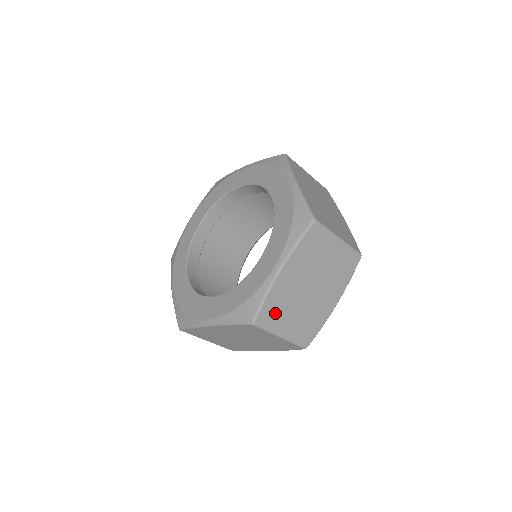
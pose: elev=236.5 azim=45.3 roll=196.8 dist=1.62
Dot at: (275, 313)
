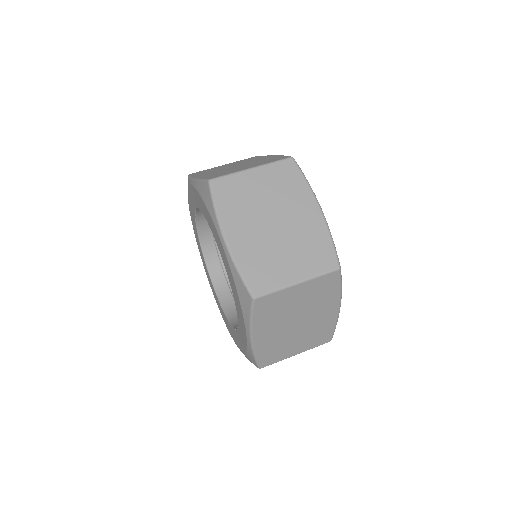
Dot at: (264, 272)
